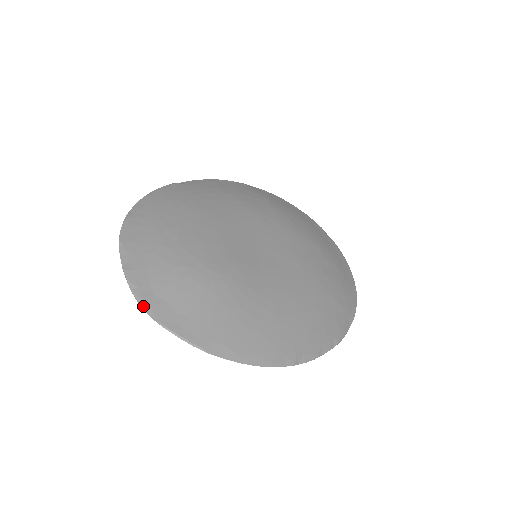
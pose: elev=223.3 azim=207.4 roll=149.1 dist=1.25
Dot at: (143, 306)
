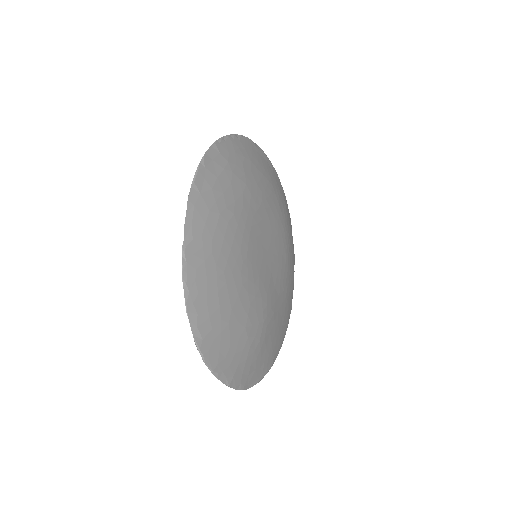
Dot at: (246, 389)
